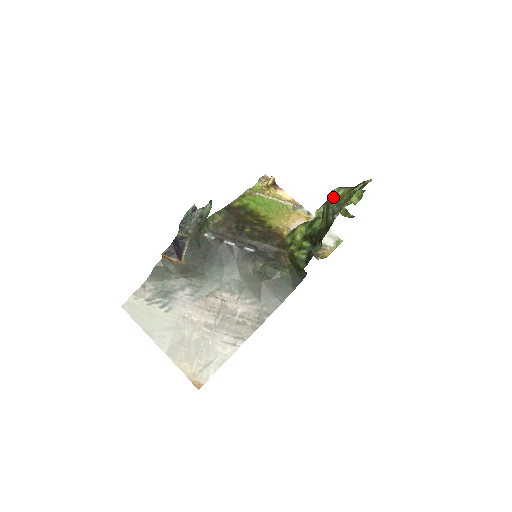
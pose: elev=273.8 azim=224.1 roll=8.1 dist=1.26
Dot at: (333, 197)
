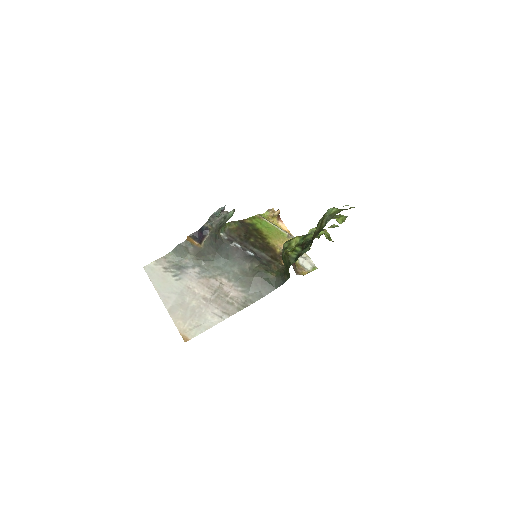
Dot at: (328, 212)
